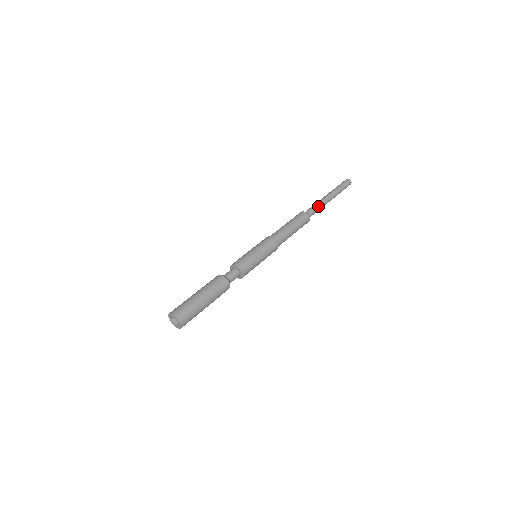
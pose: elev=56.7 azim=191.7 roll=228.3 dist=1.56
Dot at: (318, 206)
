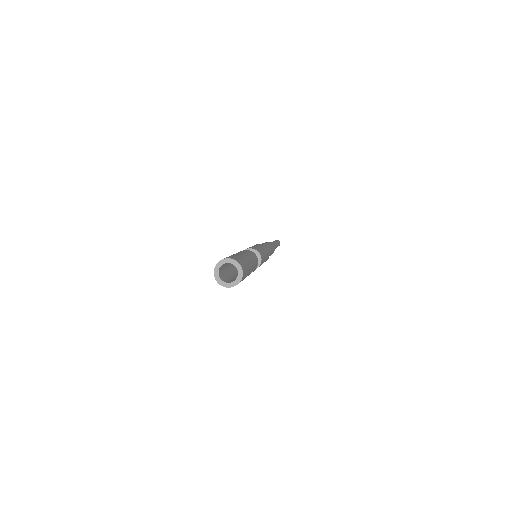
Dot at: occluded
